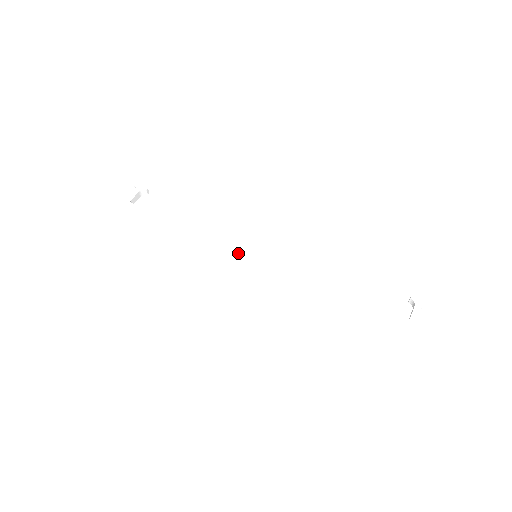
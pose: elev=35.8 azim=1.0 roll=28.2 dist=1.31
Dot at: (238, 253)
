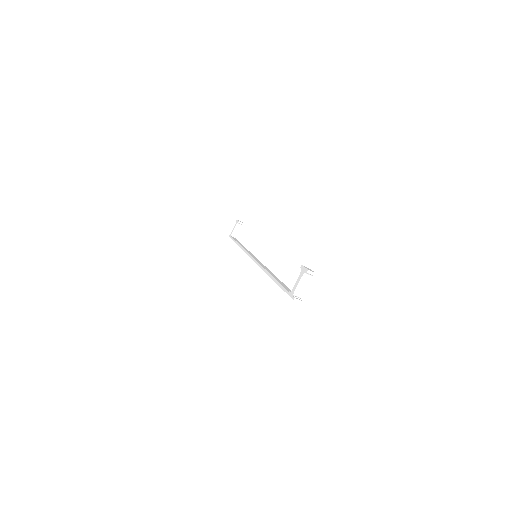
Dot at: occluded
